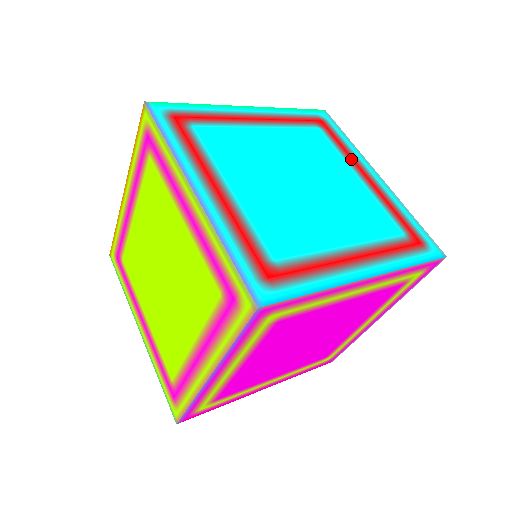
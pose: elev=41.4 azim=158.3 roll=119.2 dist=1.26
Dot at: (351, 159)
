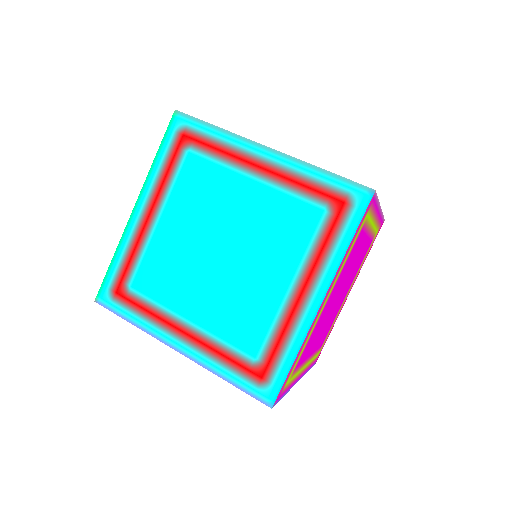
Dot at: (234, 159)
